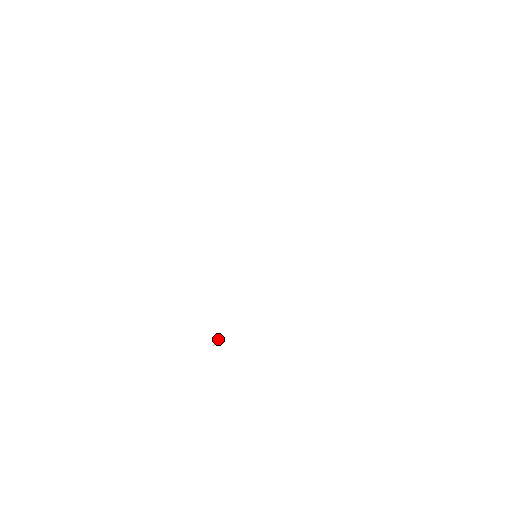
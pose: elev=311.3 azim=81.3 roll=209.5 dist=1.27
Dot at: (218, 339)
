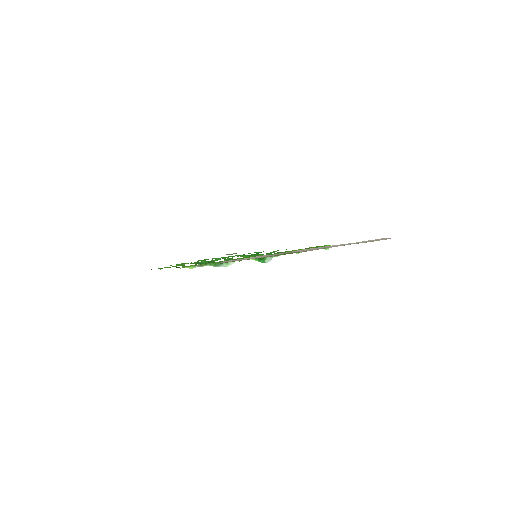
Dot at: (190, 267)
